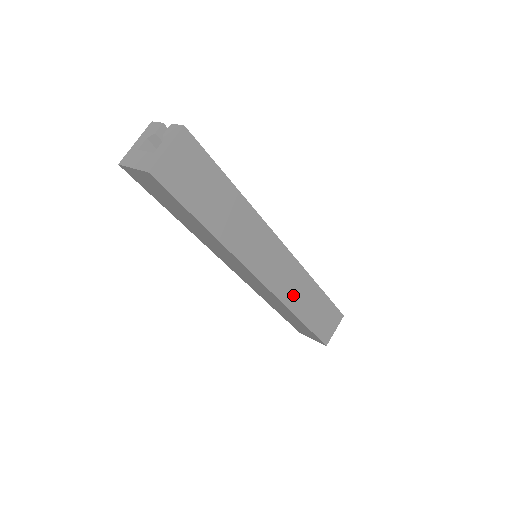
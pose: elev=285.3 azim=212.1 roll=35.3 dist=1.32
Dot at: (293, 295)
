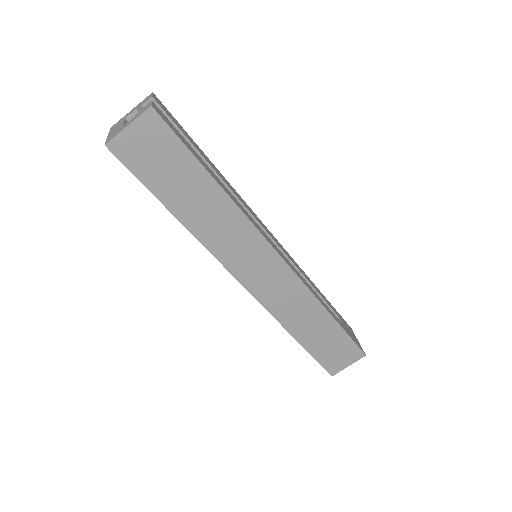
Dot at: (287, 310)
